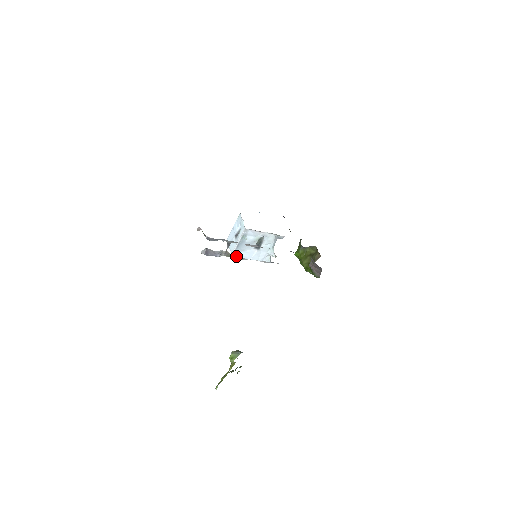
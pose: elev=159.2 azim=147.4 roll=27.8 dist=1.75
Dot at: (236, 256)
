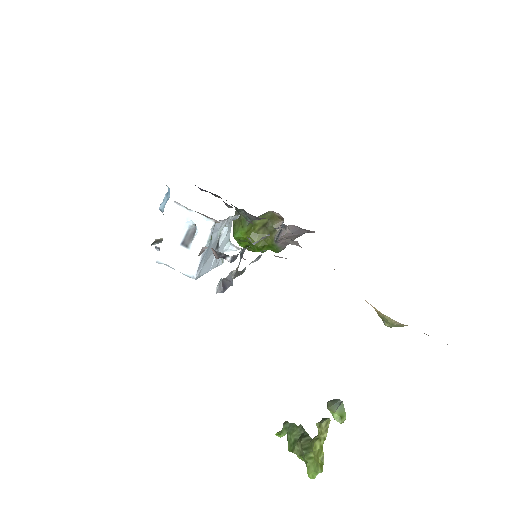
Dot at: occluded
